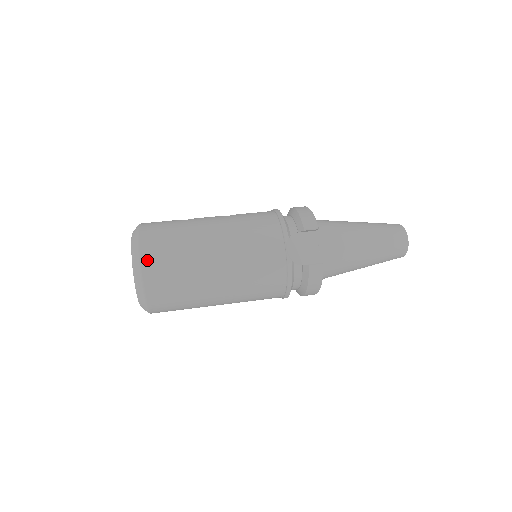
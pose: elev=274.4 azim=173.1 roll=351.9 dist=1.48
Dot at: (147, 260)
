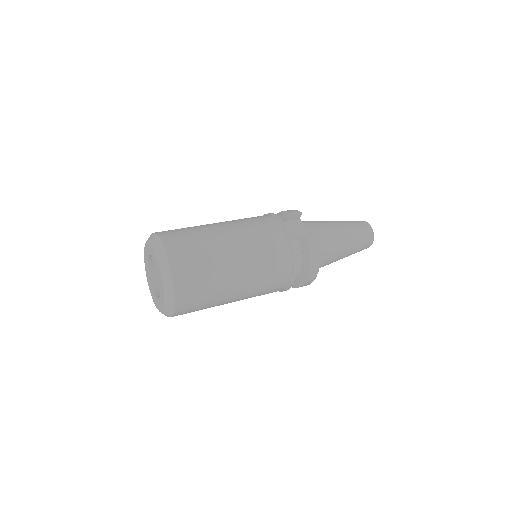
Dot at: (169, 243)
